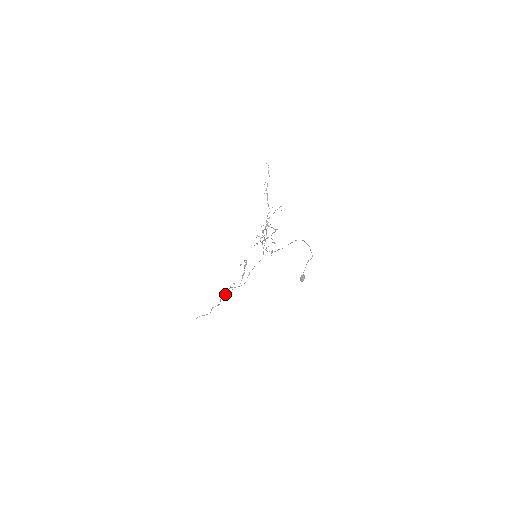
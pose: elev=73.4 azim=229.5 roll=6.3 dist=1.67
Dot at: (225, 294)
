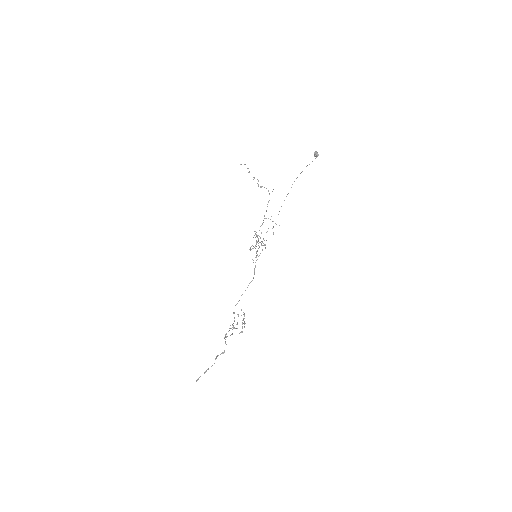
Dot at: (230, 328)
